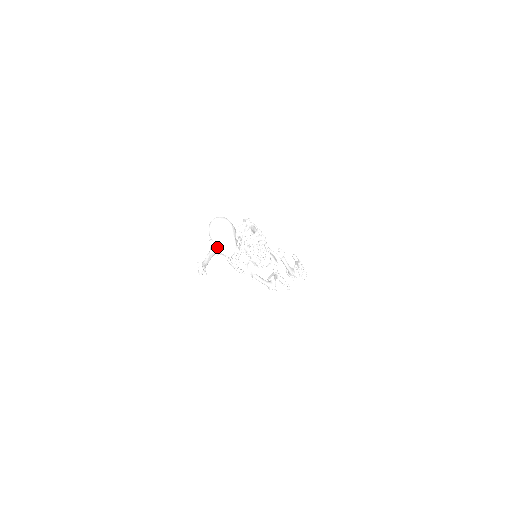
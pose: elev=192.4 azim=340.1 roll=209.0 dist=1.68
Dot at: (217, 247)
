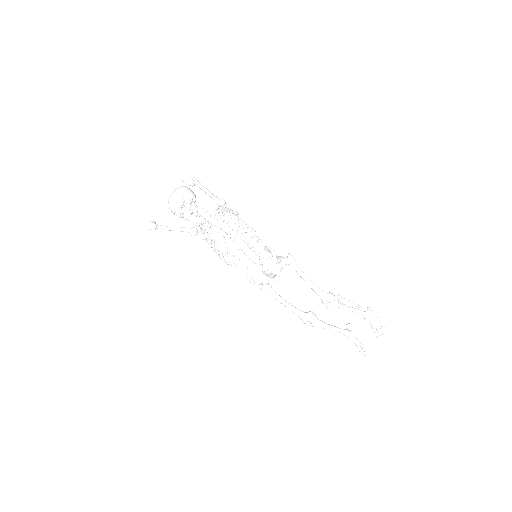
Dot at: occluded
